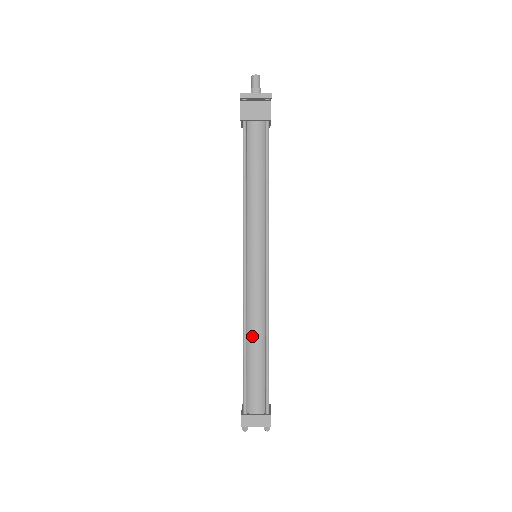
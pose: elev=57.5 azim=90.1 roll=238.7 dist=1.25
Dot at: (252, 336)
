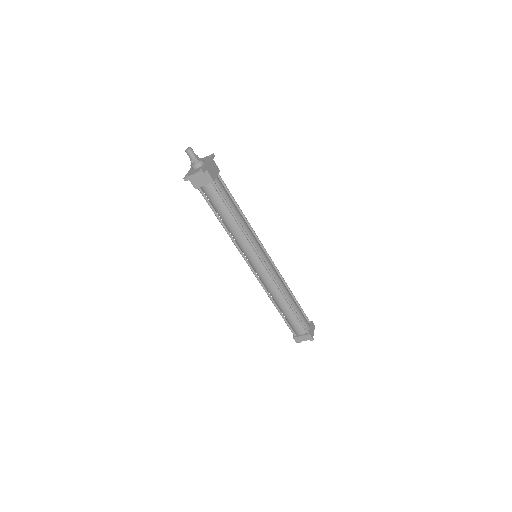
Dot at: (277, 301)
